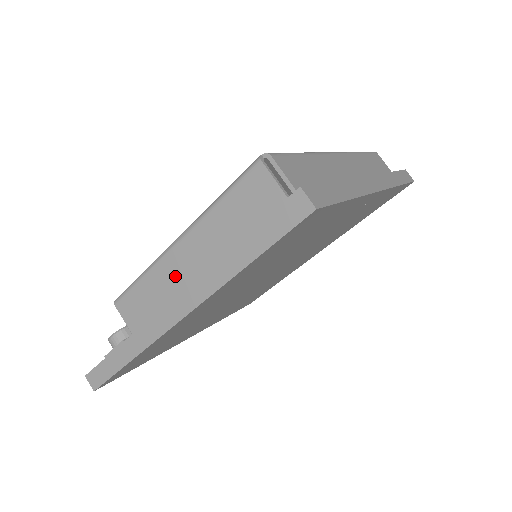
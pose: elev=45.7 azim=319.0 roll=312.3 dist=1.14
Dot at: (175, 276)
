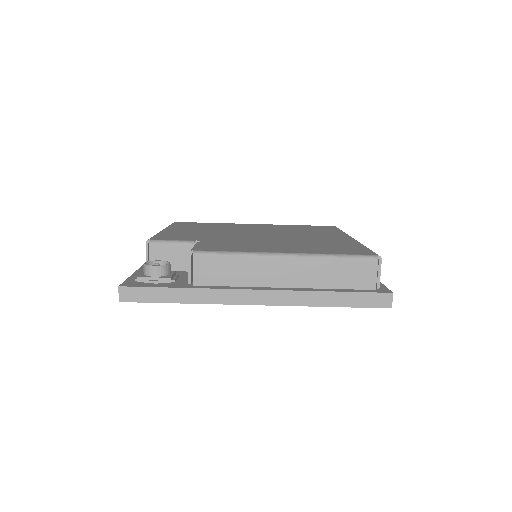
Dot at: (267, 274)
